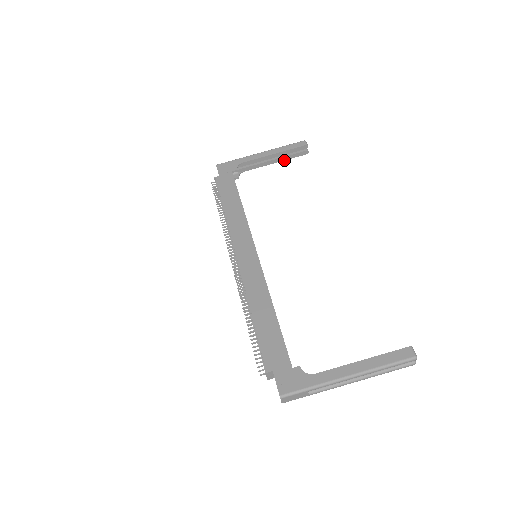
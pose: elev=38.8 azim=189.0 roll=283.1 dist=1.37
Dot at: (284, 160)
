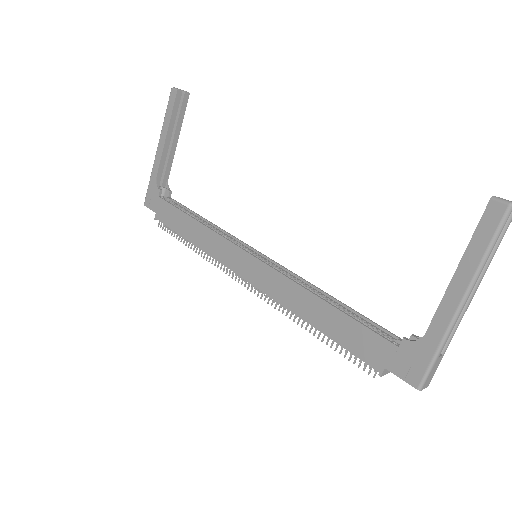
Dot at: occluded
